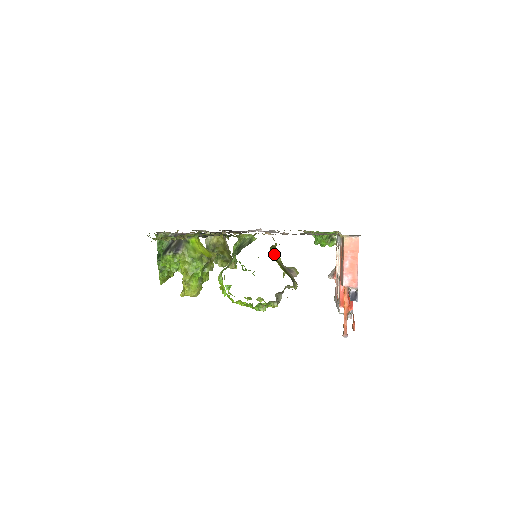
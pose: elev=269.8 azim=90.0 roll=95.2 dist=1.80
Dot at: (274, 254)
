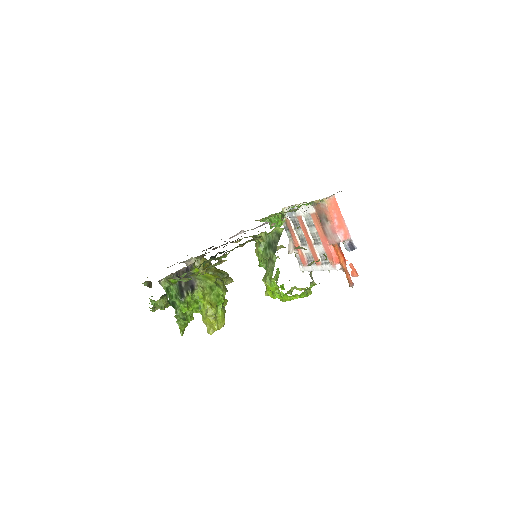
Dot at: occluded
